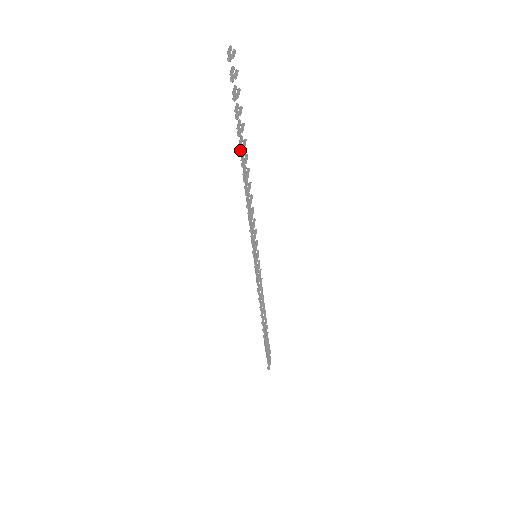
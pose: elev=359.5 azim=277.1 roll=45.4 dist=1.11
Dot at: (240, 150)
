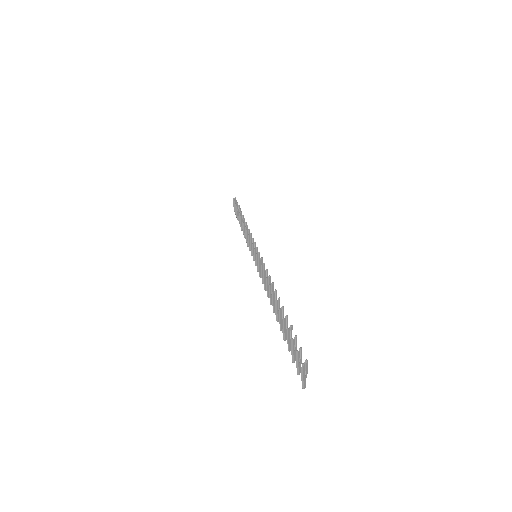
Dot at: (281, 330)
